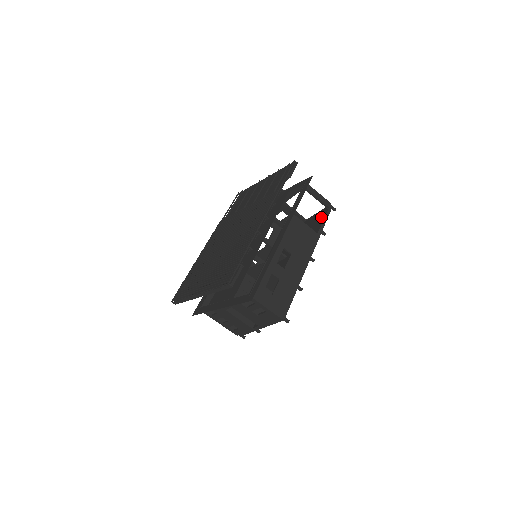
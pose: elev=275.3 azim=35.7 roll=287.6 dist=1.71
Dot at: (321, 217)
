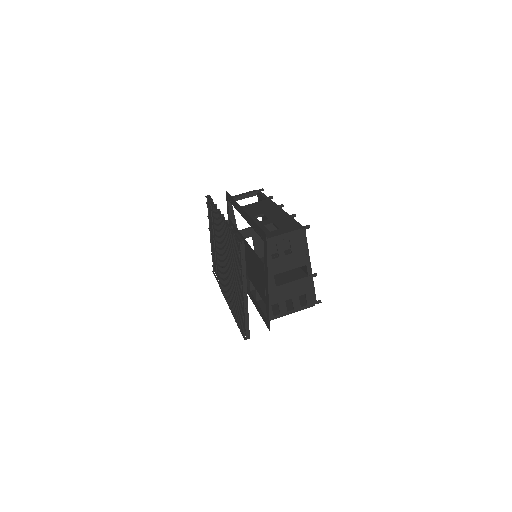
Dot at: (261, 200)
